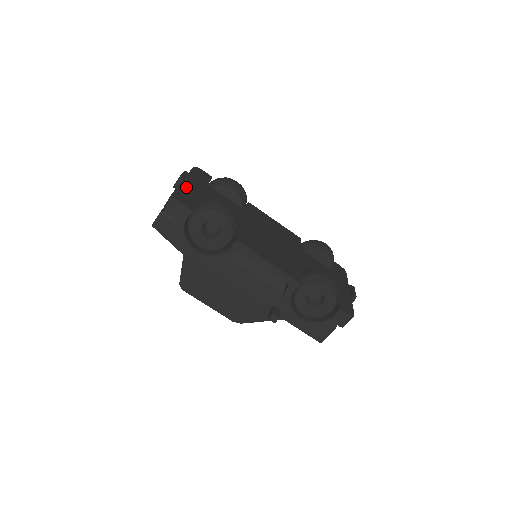
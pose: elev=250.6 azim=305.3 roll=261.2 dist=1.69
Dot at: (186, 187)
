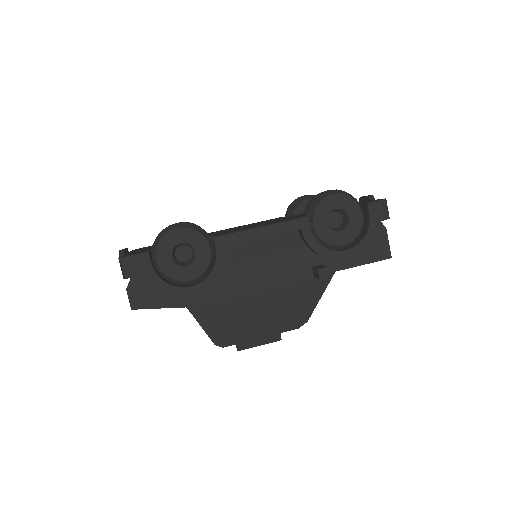
Dot at: occluded
